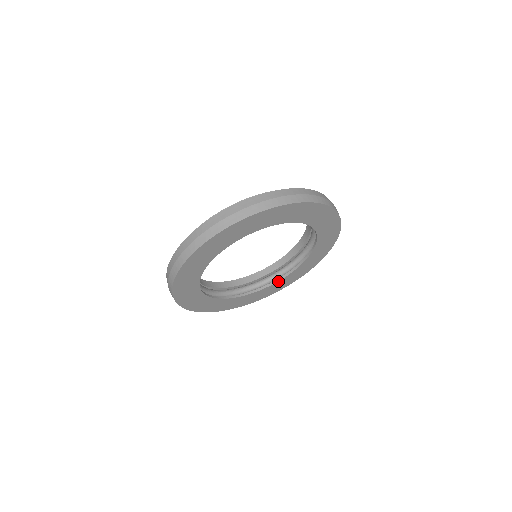
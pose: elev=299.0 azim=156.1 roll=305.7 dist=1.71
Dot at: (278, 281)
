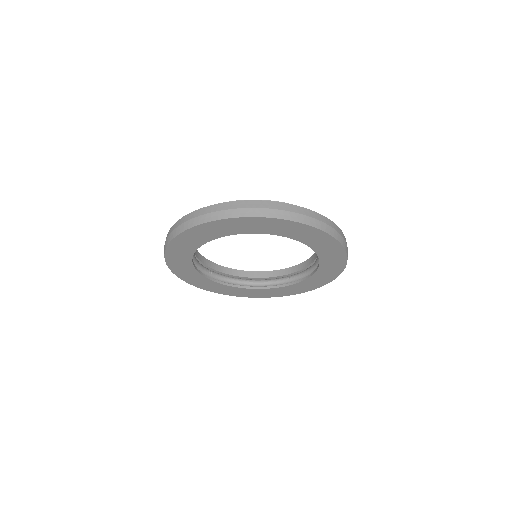
Dot at: (316, 271)
